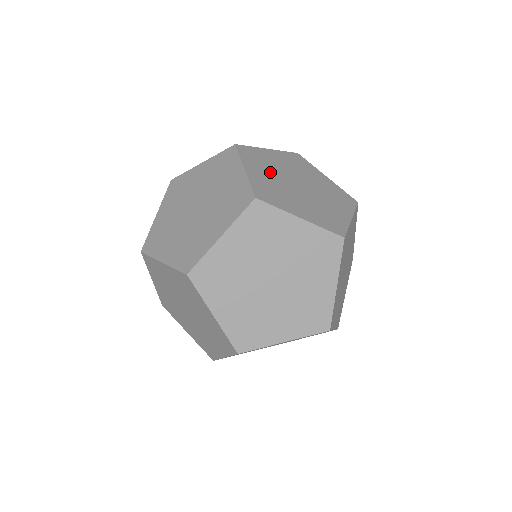
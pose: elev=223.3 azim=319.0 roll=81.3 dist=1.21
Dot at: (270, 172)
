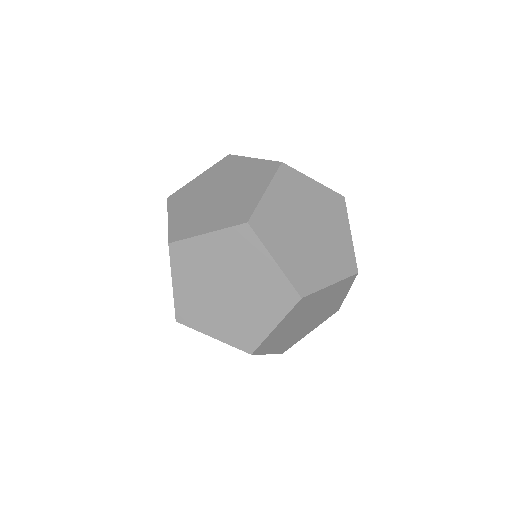
Dot at: occluded
